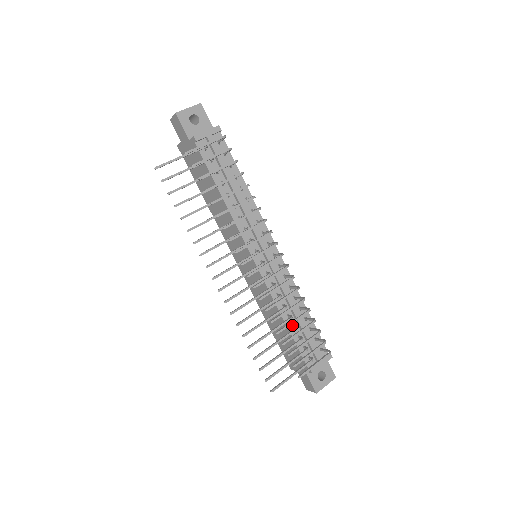
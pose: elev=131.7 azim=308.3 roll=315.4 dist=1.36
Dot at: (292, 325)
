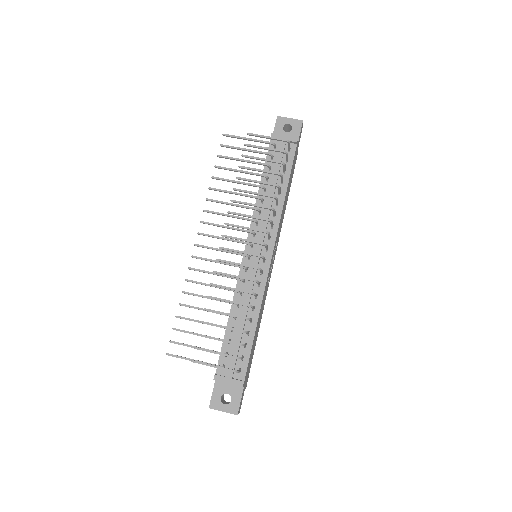
Dot at: occluded
